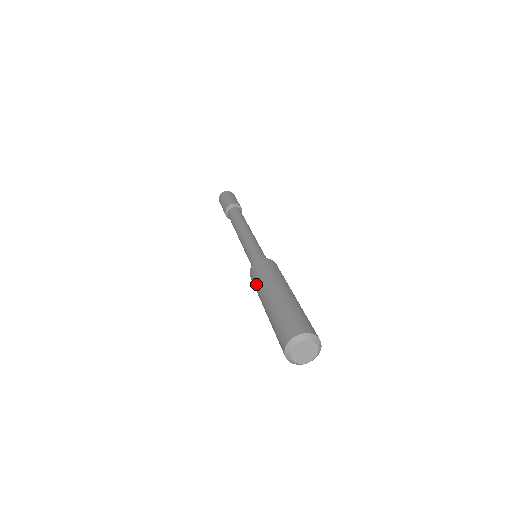
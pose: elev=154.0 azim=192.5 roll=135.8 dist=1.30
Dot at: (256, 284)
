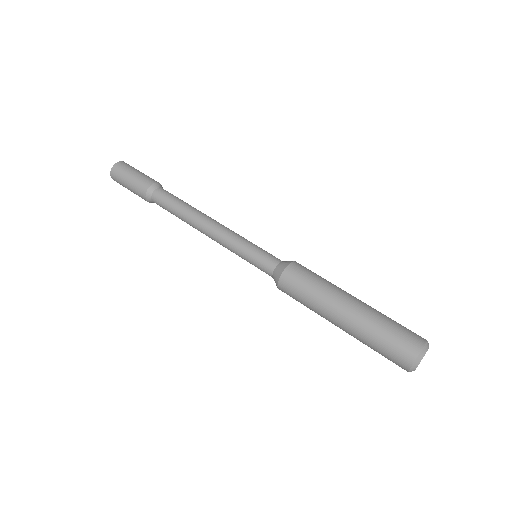
Dot at: (305, 305)
